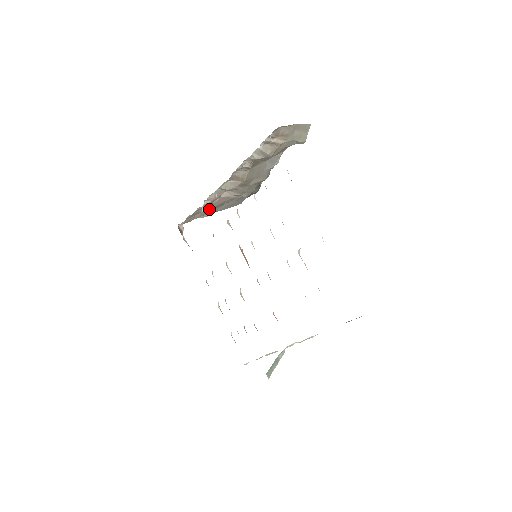
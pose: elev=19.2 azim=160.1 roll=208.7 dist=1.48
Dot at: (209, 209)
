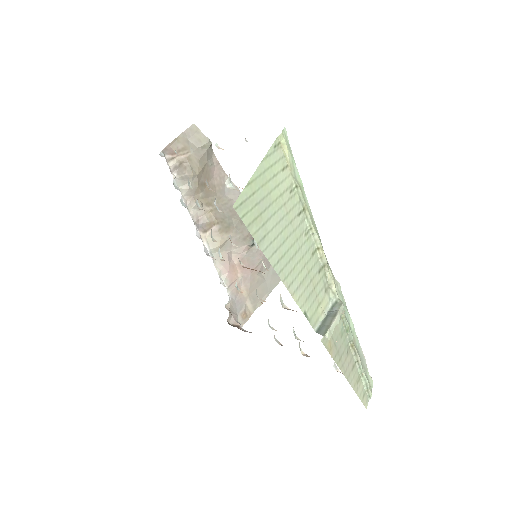
Dot at: (252, 290)
